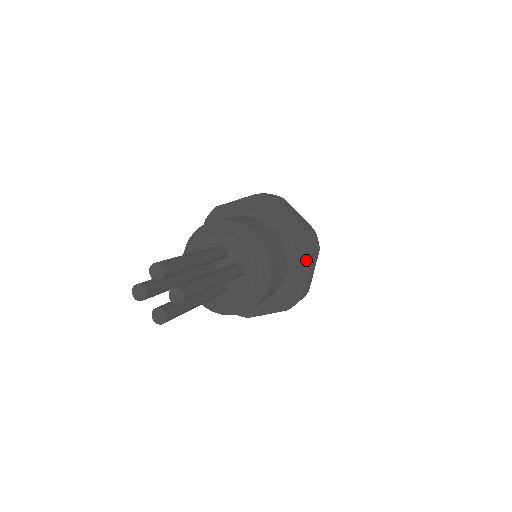
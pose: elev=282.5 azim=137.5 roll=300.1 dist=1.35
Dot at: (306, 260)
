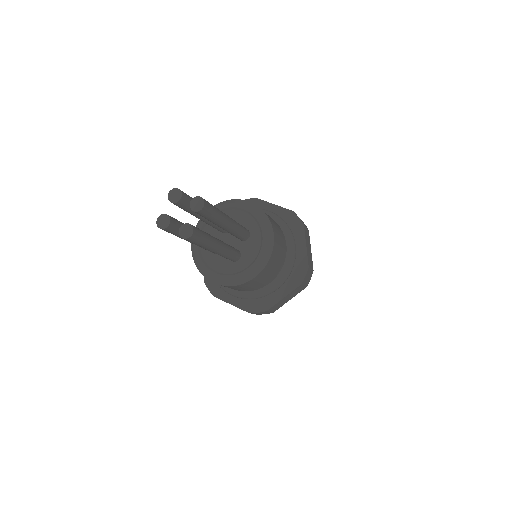
Dot at: (300, 234)
